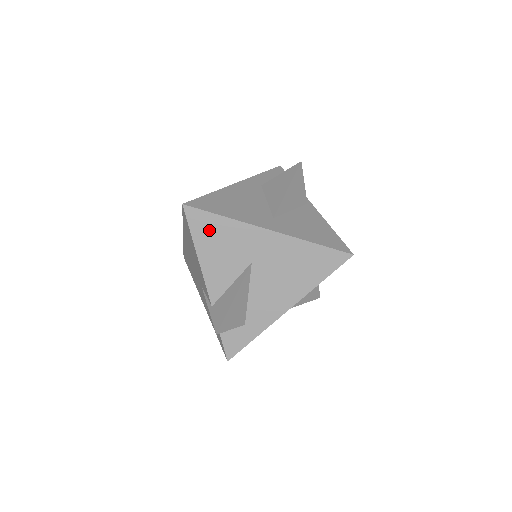
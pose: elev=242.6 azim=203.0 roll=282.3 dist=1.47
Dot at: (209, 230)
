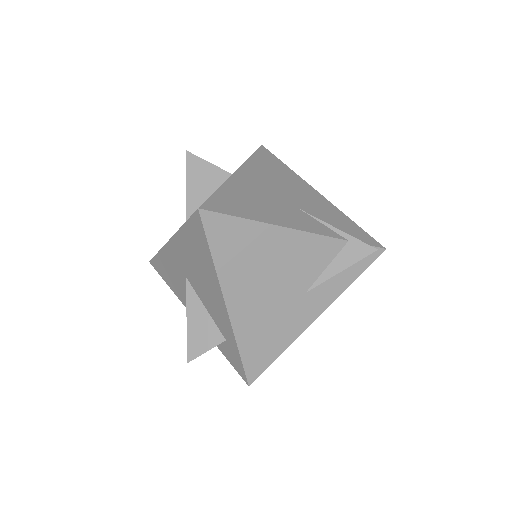
Dot at: (164, 270)
